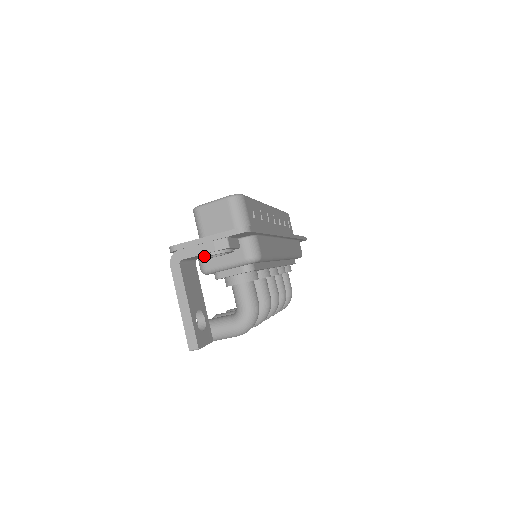
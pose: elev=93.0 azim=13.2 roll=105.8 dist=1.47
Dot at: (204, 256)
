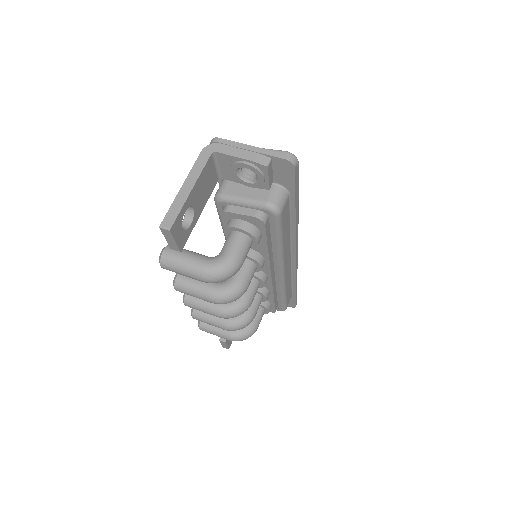
Dot at: (238, 162)
